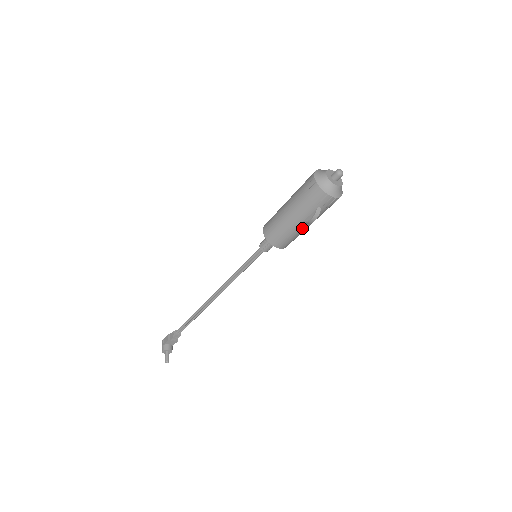
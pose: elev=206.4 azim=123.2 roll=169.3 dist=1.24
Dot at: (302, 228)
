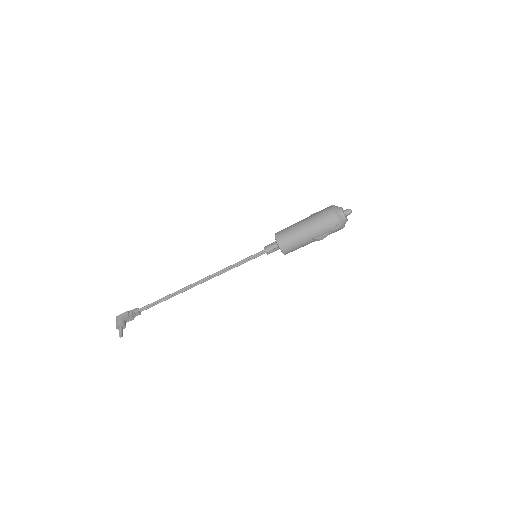
Dot at: (309, 242)
